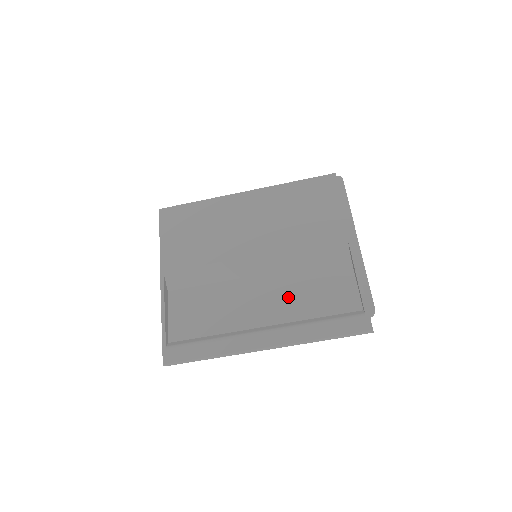
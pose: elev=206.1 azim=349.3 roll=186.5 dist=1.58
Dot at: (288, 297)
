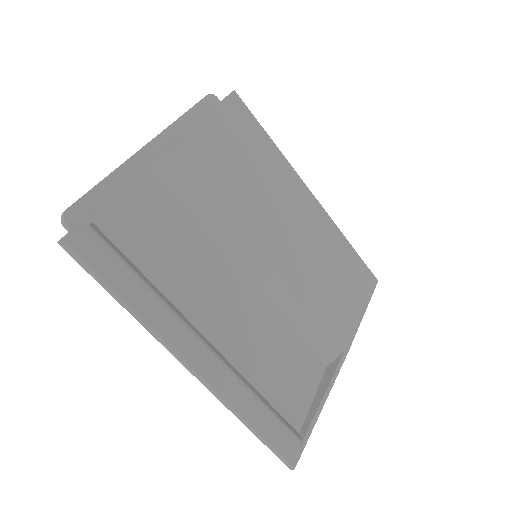
Dot at: (254, 337)
